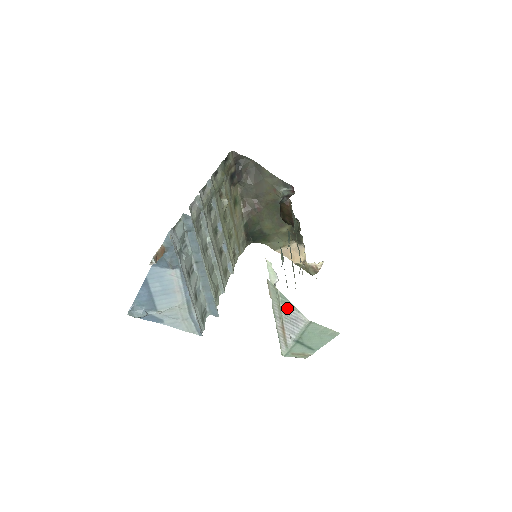
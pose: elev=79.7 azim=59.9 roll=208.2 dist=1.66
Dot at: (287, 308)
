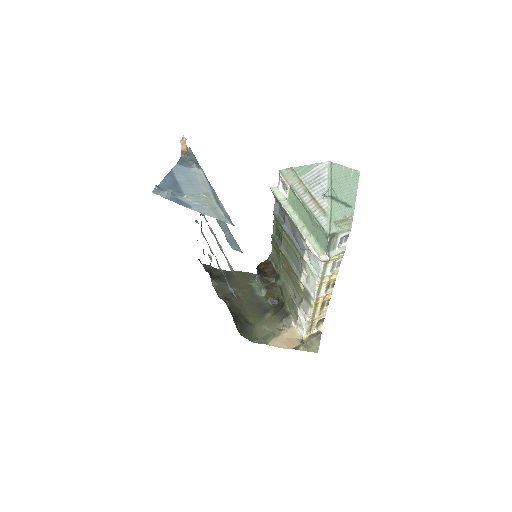
Dot at: (307, 174)
